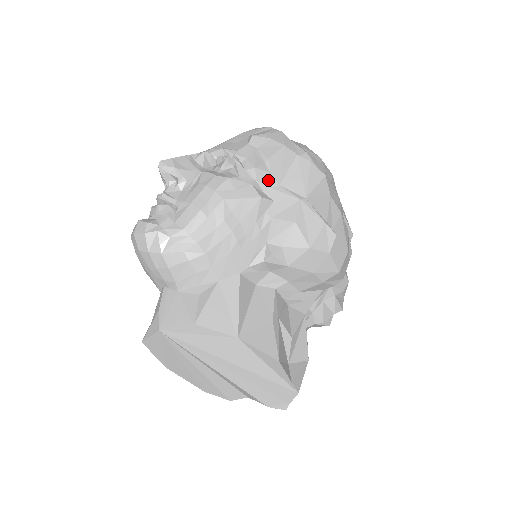
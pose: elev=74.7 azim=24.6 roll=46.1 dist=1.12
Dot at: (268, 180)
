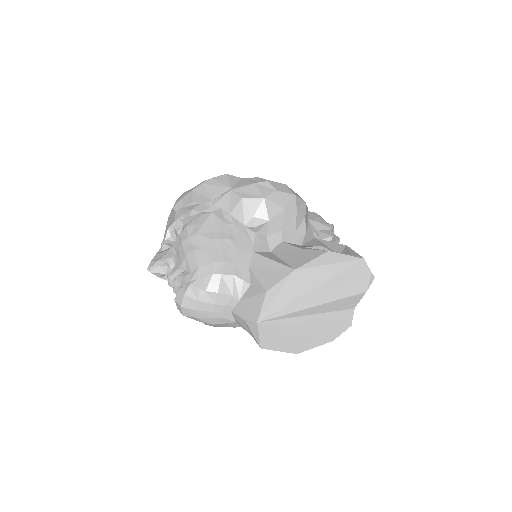
Dot at: (205, 206)
